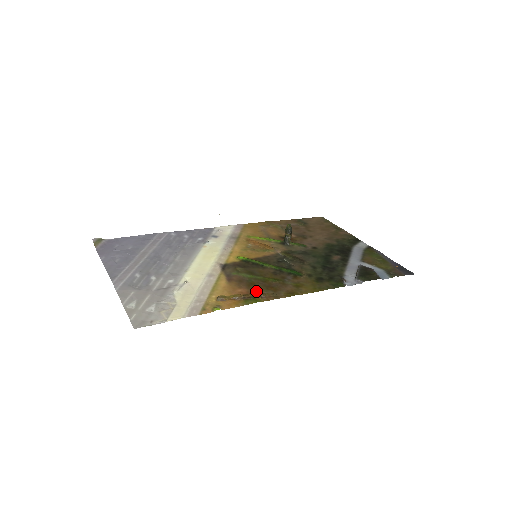
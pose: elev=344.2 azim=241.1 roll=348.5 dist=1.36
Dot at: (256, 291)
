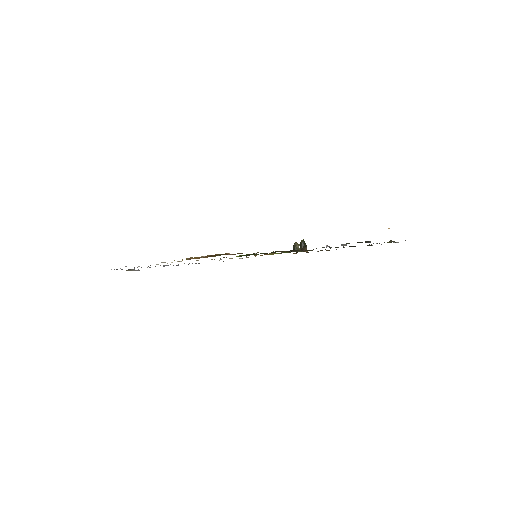
Dot at: occluded
